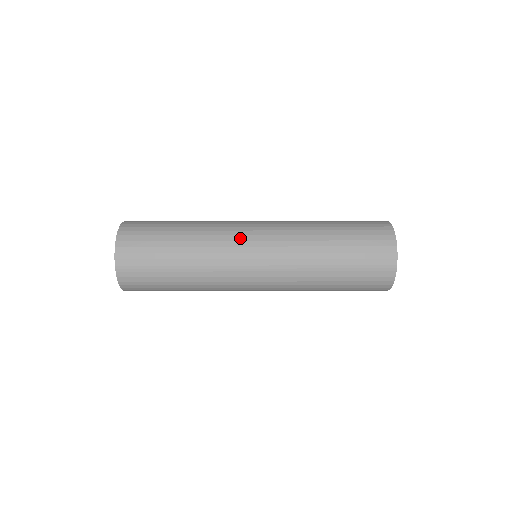
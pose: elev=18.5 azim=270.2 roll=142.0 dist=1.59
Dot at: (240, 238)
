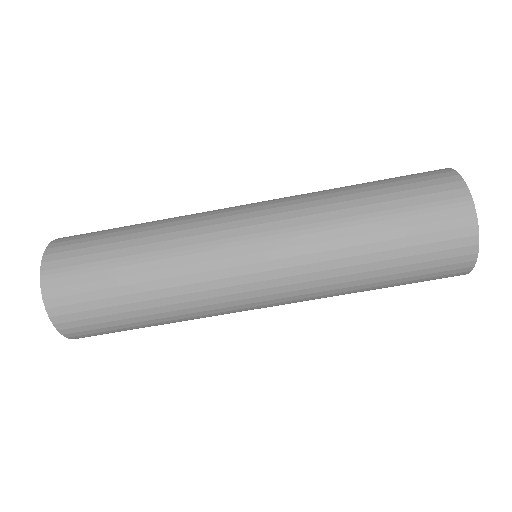
Dot at: (223, 211)
